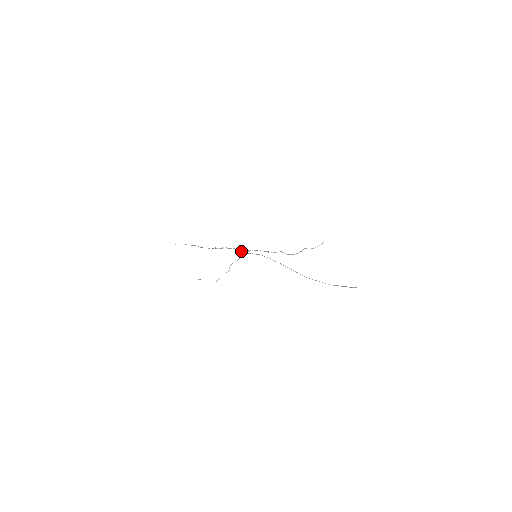
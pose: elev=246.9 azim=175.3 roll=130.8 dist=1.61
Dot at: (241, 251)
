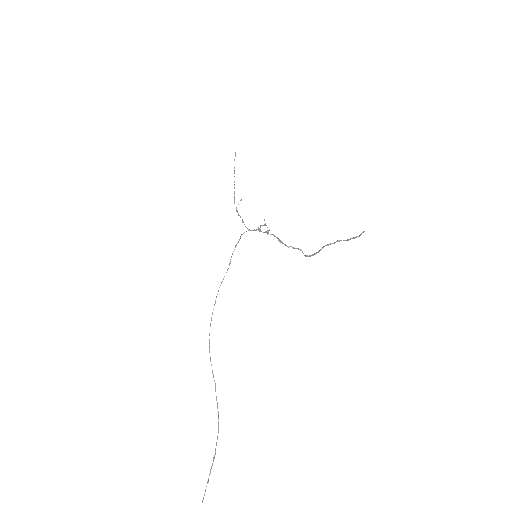
Dot at: (251, 230)
